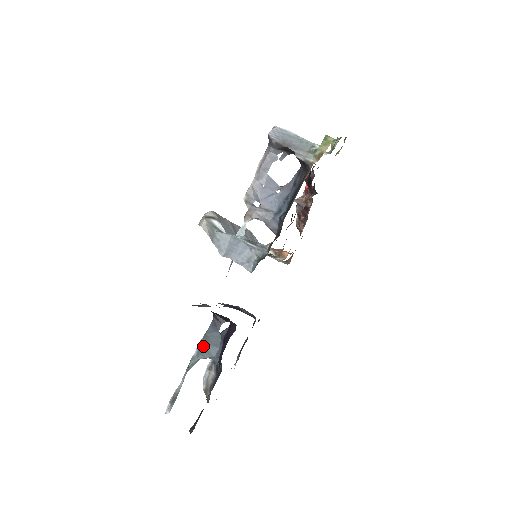
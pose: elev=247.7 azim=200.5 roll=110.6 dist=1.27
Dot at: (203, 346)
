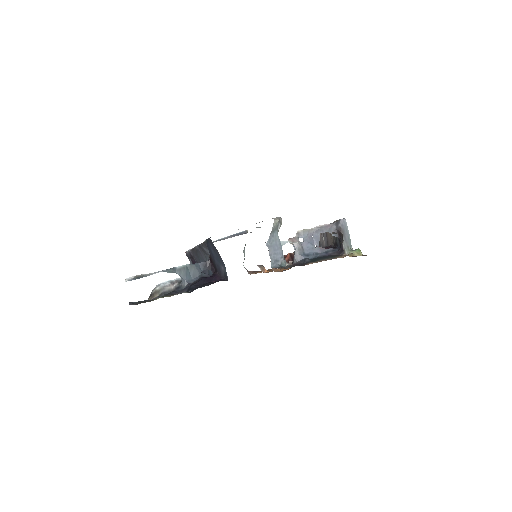
Dot at: (186, 269)
